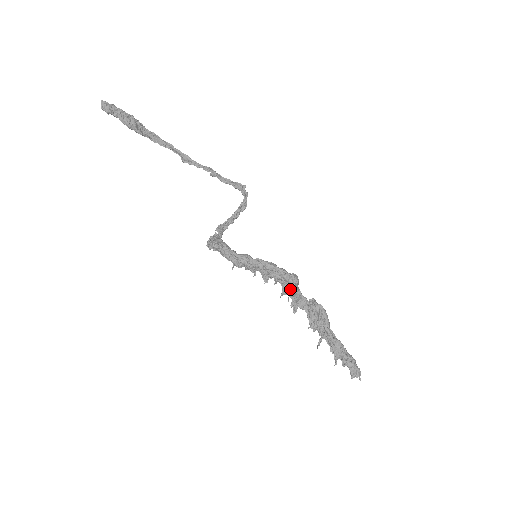
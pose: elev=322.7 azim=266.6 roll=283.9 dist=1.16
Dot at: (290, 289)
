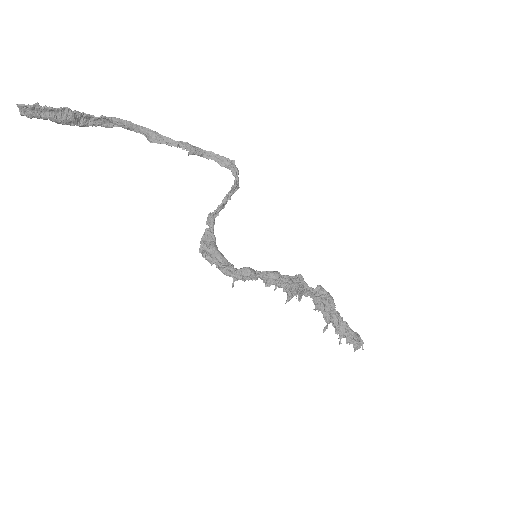
Dot at: occluded
